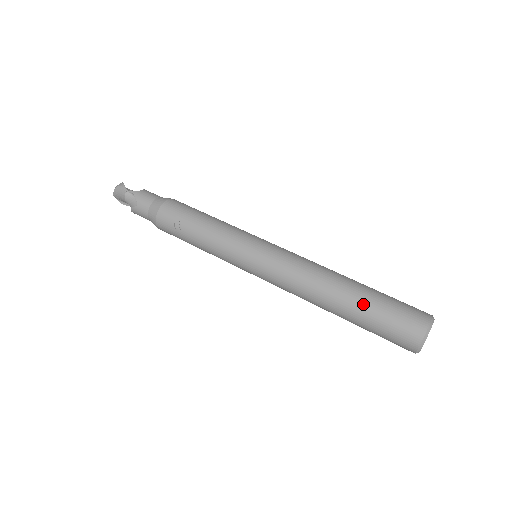
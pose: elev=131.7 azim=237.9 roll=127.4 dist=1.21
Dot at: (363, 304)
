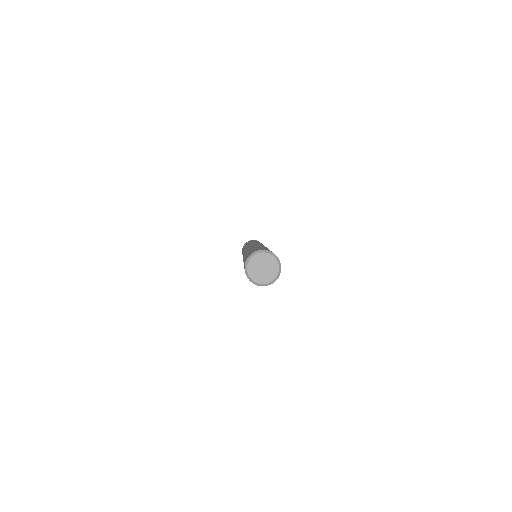
Dot at: (253, 248)
